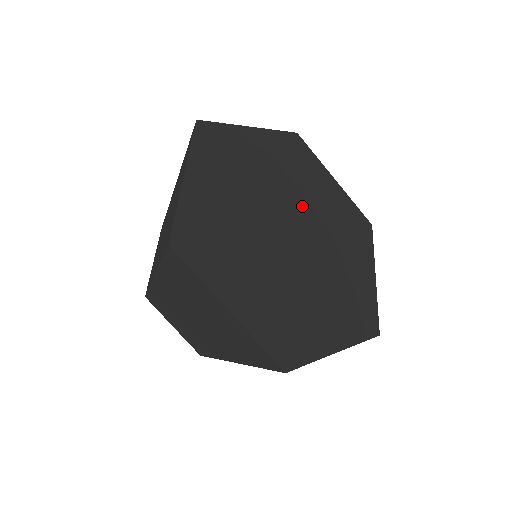
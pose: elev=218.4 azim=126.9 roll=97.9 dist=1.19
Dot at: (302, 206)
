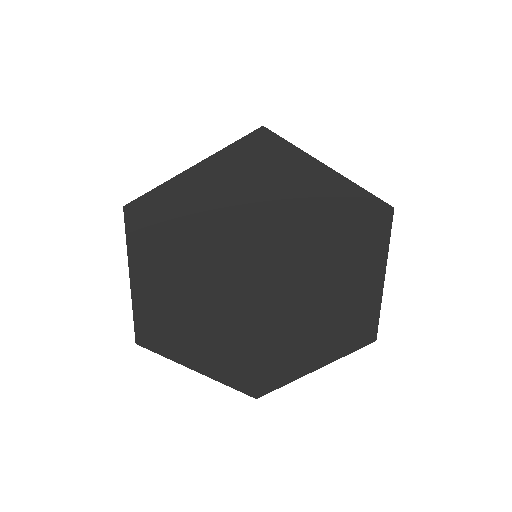
Dot at: (272, 240)
